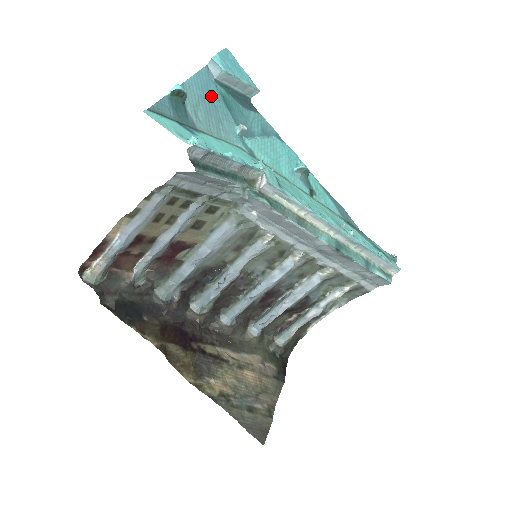
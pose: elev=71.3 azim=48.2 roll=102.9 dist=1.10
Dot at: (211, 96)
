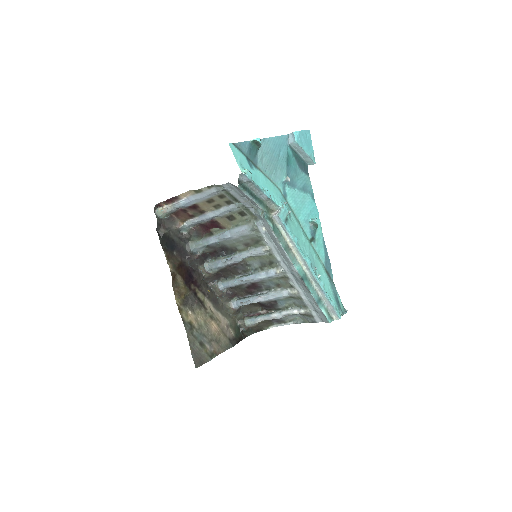
Dot at: (280, 152)
